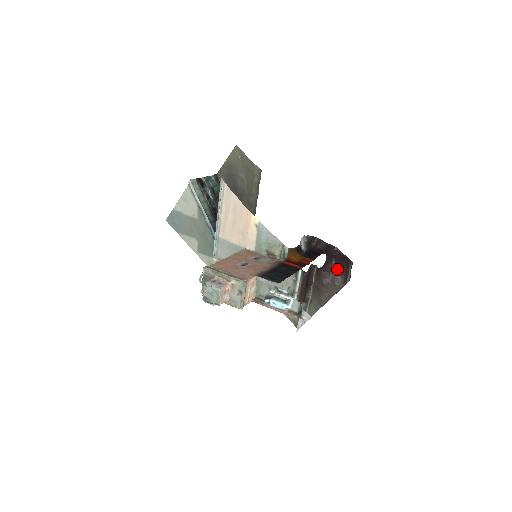
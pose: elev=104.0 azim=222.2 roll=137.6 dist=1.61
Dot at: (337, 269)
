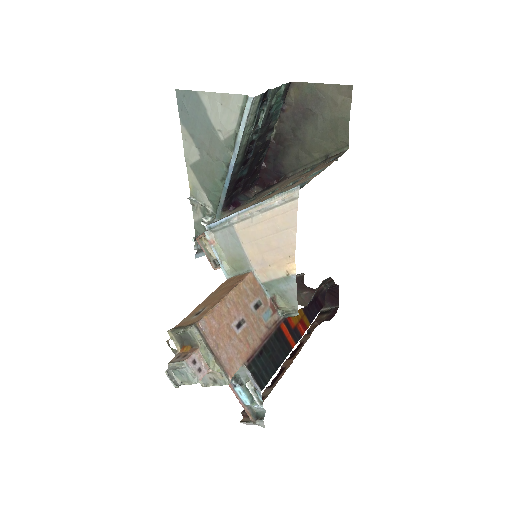
Dot at: occluded
